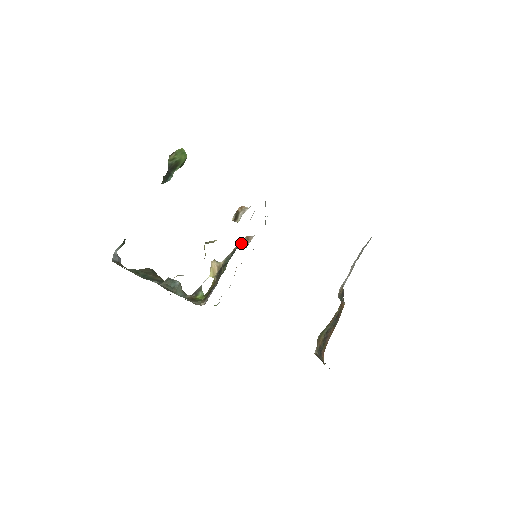
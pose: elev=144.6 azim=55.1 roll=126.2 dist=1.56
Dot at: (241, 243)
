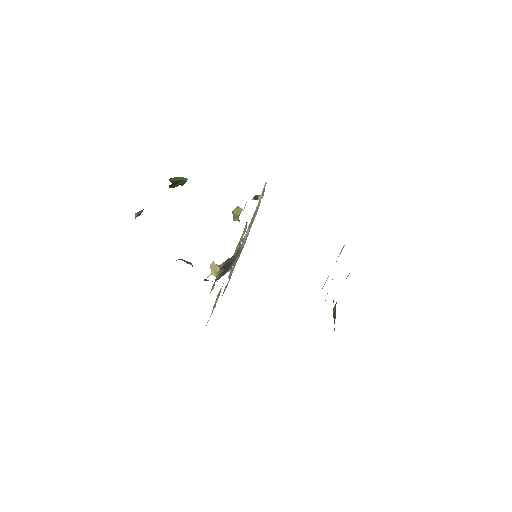
Dot at: occluded
